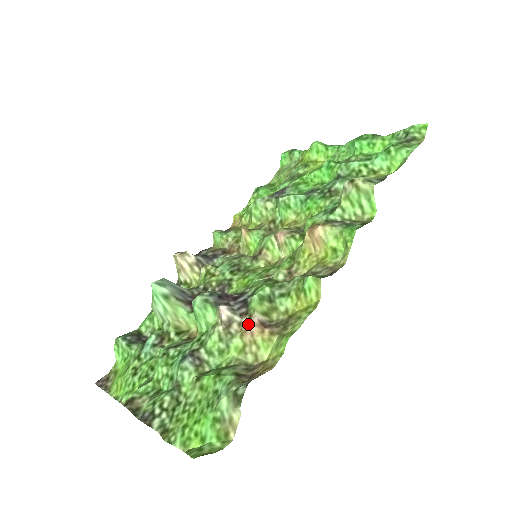
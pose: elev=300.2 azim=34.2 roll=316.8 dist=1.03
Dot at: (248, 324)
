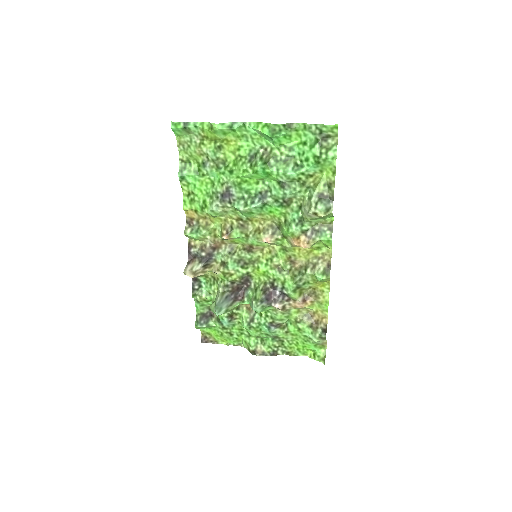
Dot at: (296, 305)
